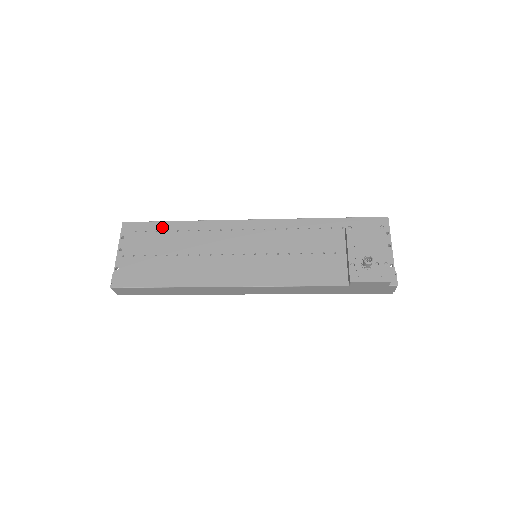
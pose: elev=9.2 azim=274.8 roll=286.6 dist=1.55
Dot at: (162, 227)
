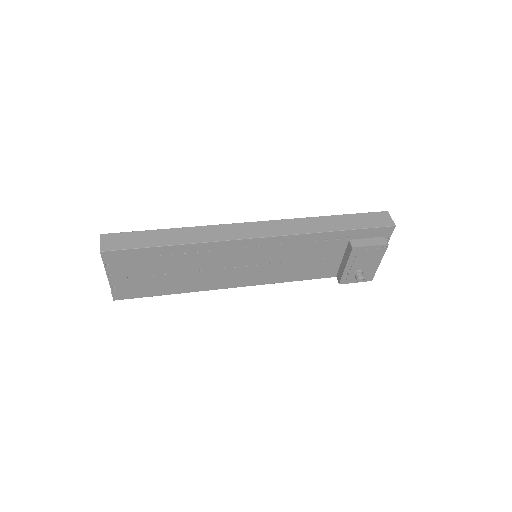
Dot at: (152, 253)
